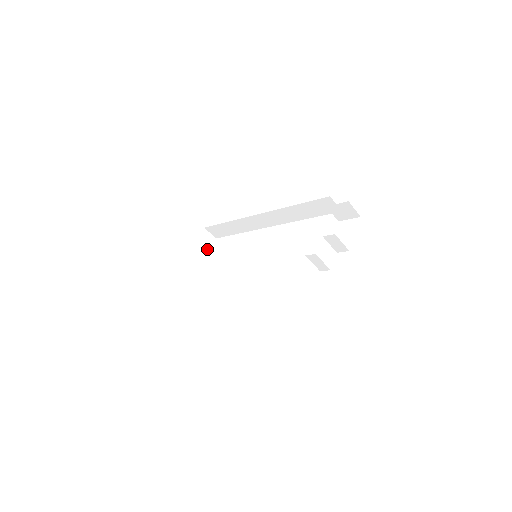
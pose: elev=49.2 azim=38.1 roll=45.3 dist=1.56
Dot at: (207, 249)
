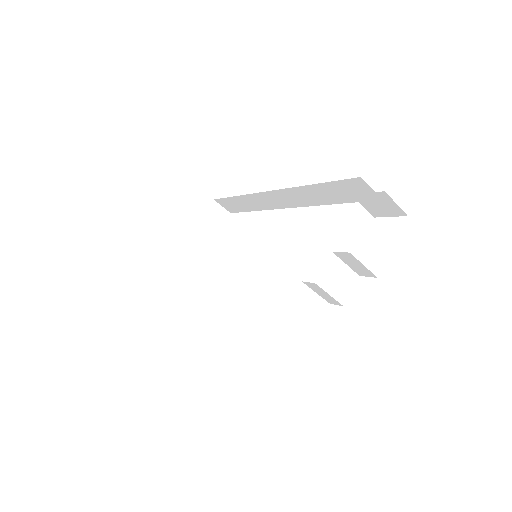
Dot at: (217, 228)
